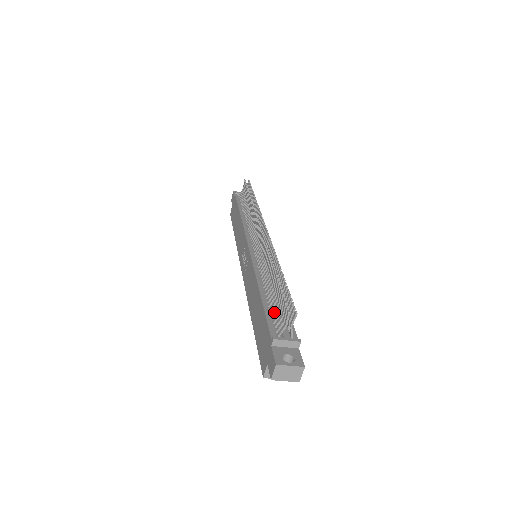
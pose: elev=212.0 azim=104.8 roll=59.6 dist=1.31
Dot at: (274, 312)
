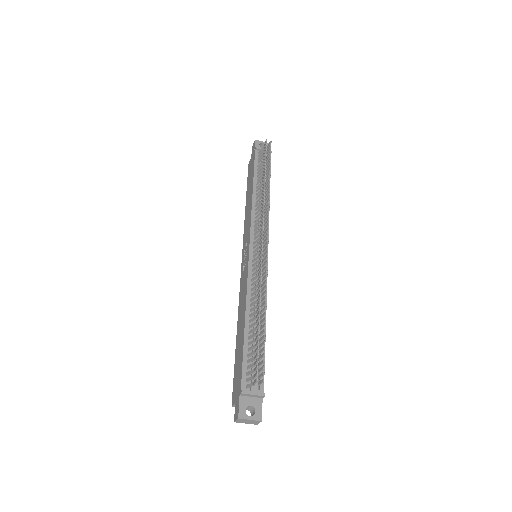
Dot at: (250, 359)
